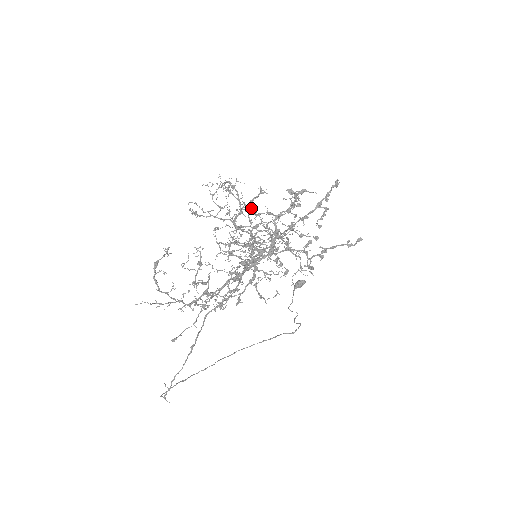
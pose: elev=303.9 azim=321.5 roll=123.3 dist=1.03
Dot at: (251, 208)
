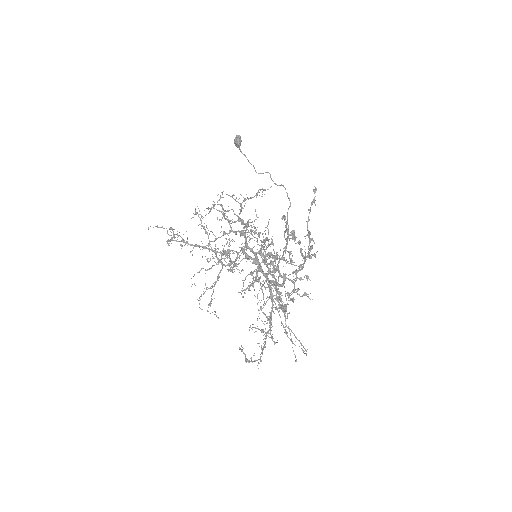
Dot at: (225, 253)
